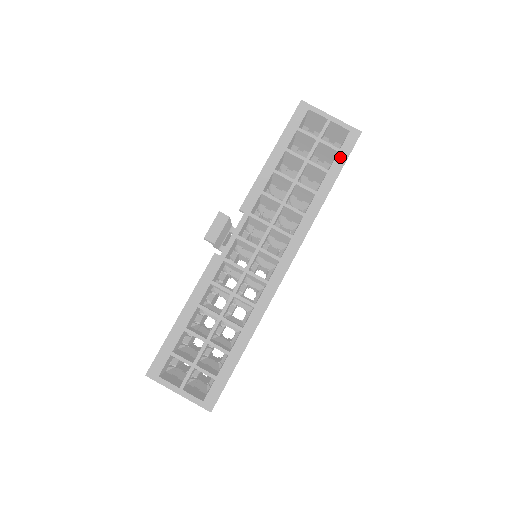
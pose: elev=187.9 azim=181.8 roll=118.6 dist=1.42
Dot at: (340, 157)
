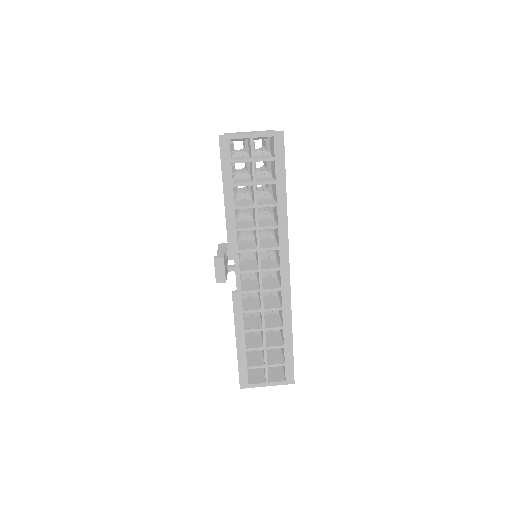
Dot at: (278, 164)
